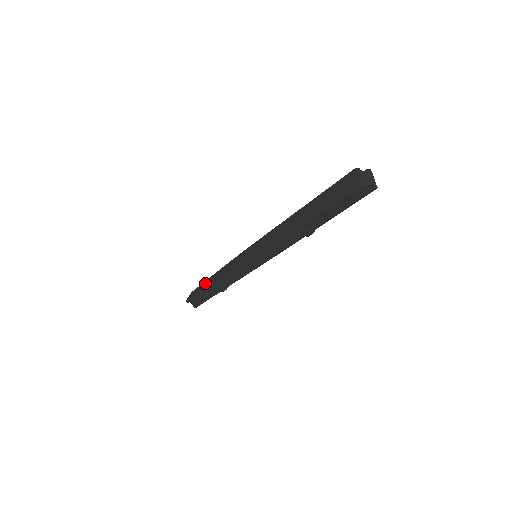
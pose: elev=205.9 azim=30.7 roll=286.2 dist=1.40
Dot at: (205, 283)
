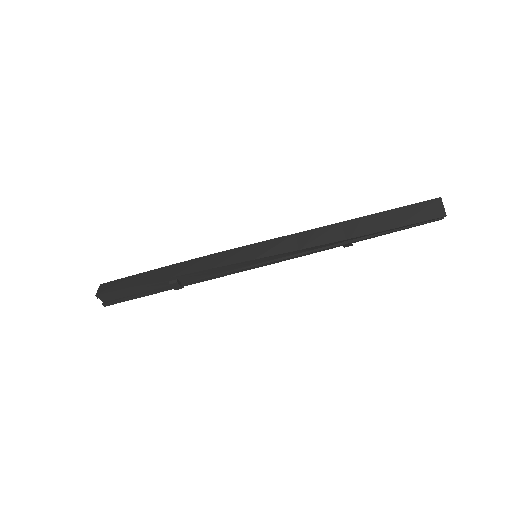
Dot at: (146, 276)
